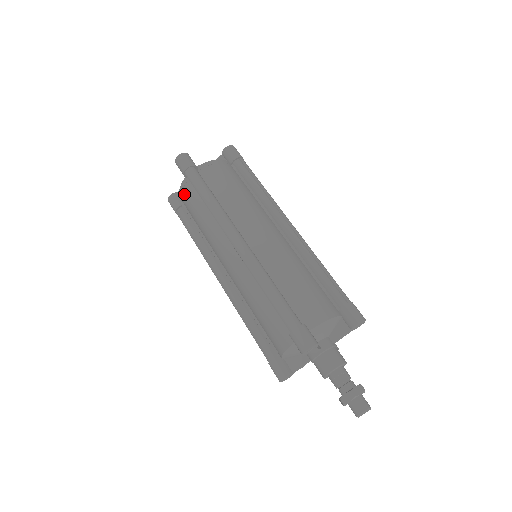
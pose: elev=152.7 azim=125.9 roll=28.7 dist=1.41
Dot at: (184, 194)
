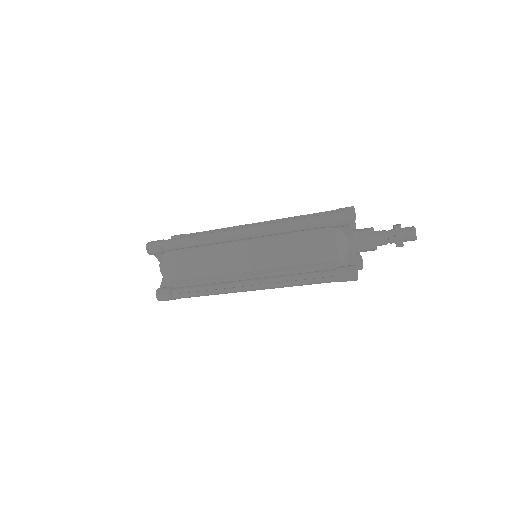
Dot at: (170, 268)
